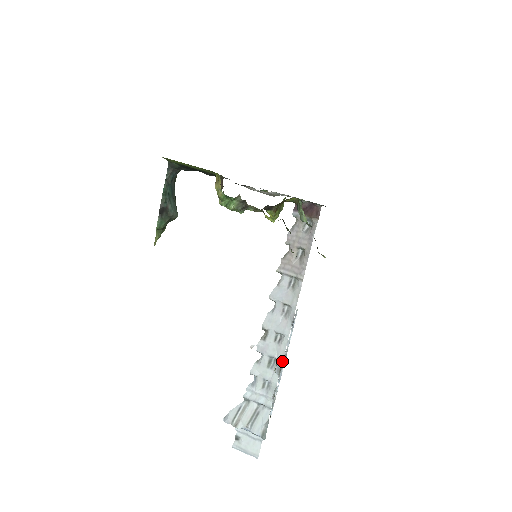
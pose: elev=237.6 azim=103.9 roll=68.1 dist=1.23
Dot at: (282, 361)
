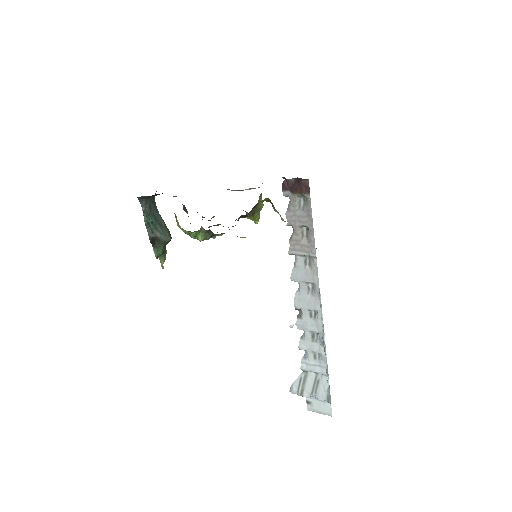
Dot at: (322, 335)
